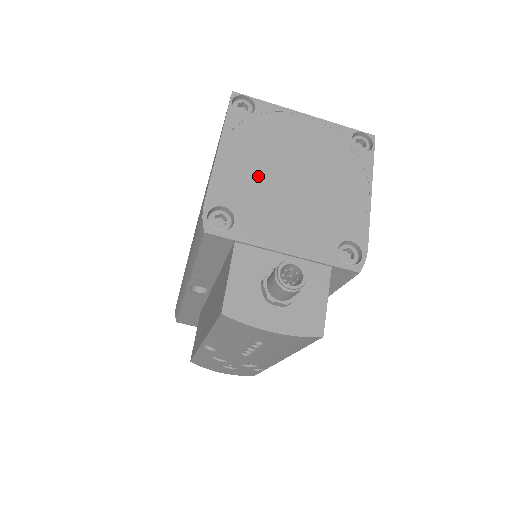
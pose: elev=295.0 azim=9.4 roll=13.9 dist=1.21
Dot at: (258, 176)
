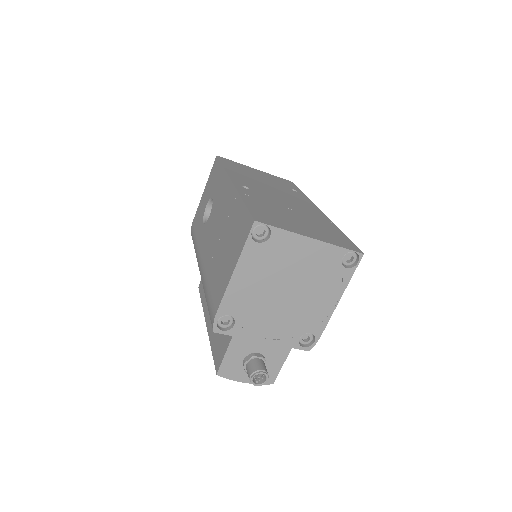
Dot at: (258, 293)
